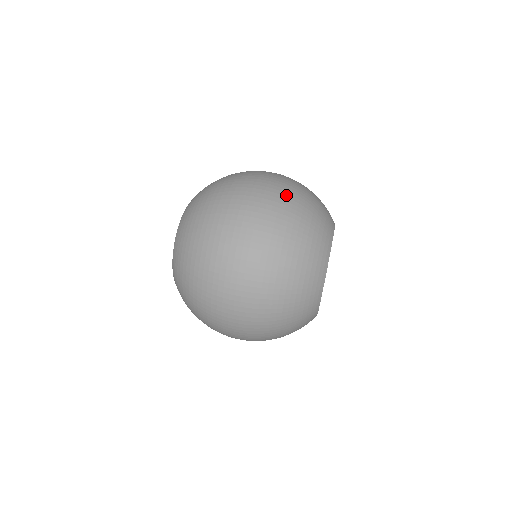
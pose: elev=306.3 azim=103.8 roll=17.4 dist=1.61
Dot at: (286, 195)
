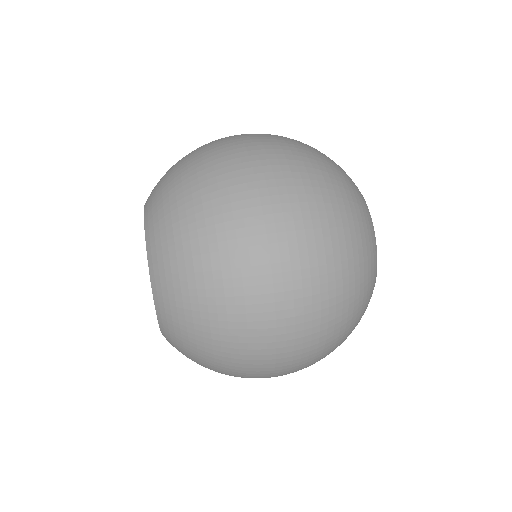
Dot at: (283, 137)
